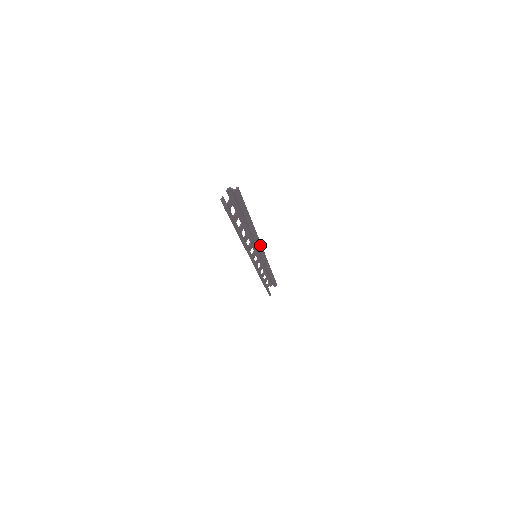
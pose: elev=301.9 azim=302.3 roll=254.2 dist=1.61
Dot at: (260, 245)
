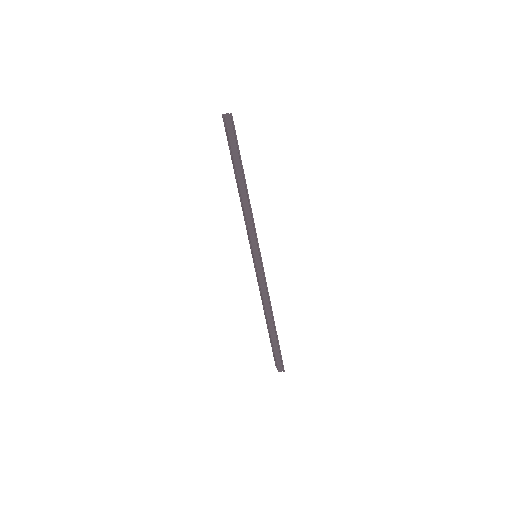
Dot at: occluded
